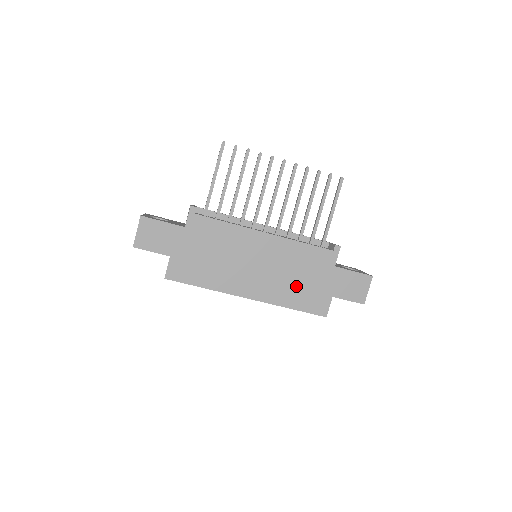
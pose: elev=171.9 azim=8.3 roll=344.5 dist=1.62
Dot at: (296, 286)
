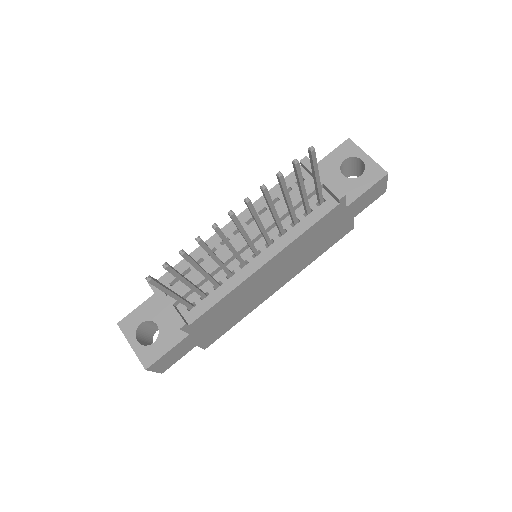
Dot at: (316, 247)
